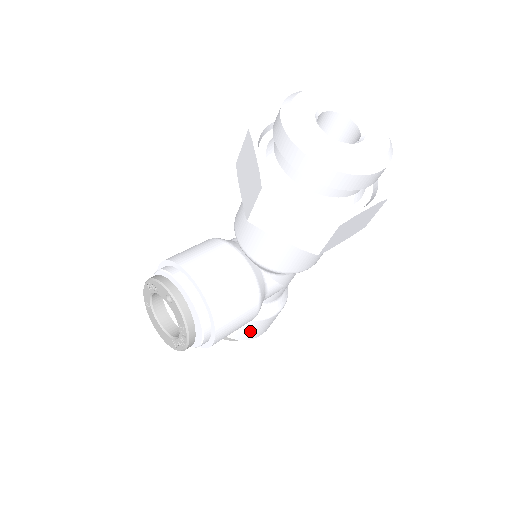
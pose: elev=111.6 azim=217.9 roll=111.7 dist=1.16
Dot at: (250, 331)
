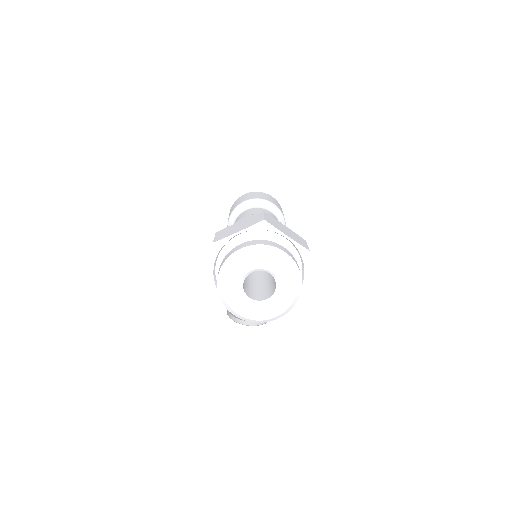
Dot at: occluded
